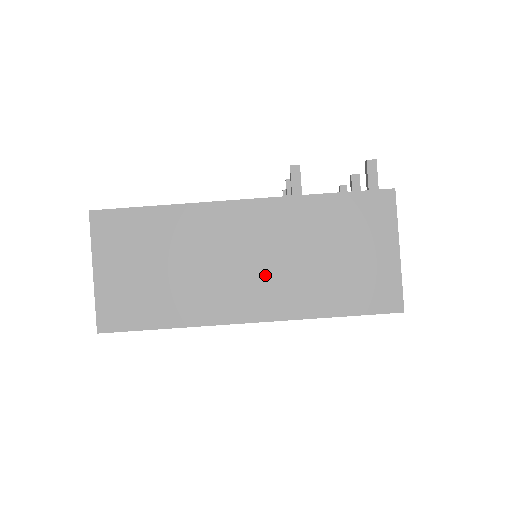
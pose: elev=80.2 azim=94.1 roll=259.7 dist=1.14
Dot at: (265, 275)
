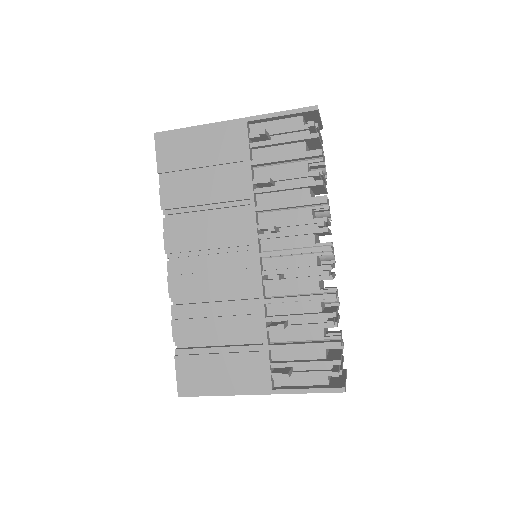
Dot at: occluded
